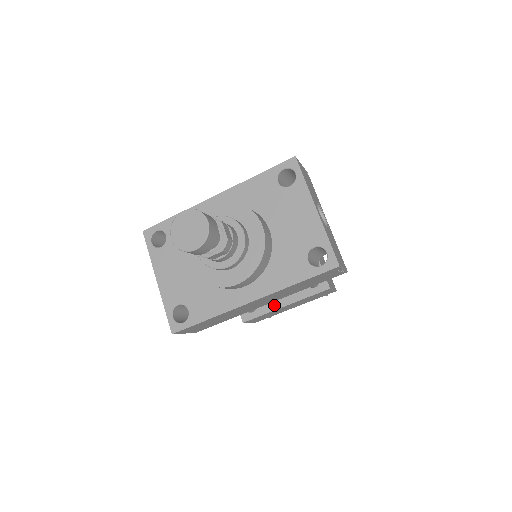
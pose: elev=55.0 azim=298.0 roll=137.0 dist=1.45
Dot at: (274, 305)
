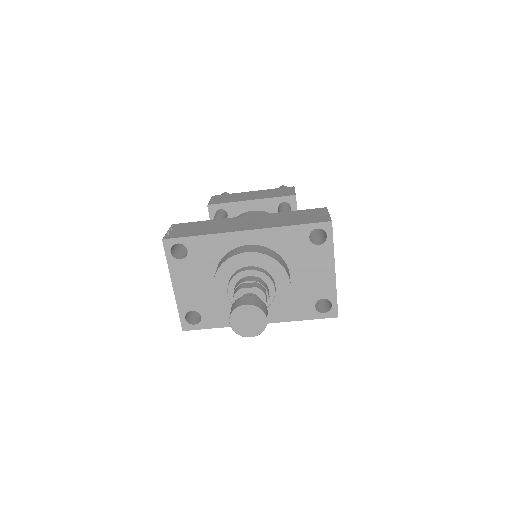
Dot at: occluded
